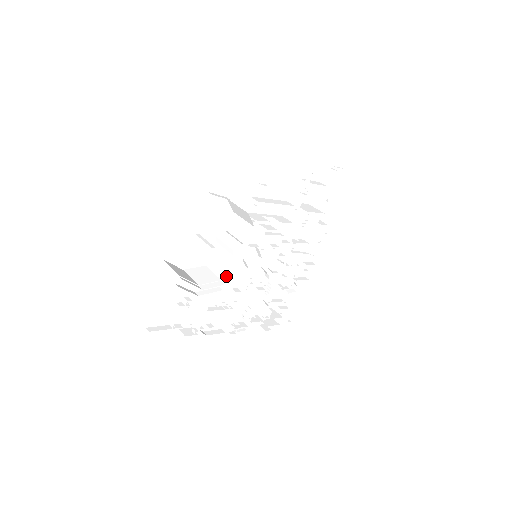
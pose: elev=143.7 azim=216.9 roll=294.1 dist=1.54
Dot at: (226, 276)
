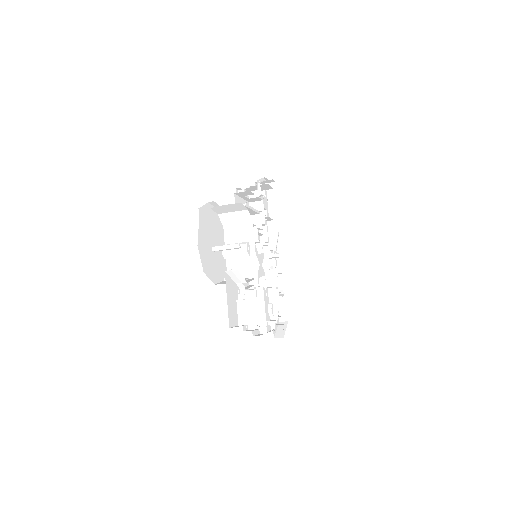
Dot at: (249, 274)
